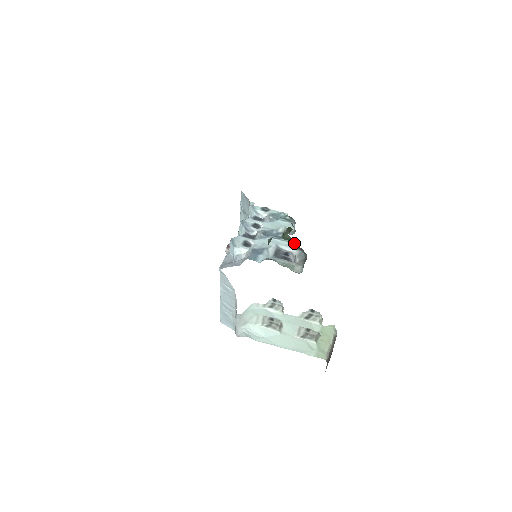
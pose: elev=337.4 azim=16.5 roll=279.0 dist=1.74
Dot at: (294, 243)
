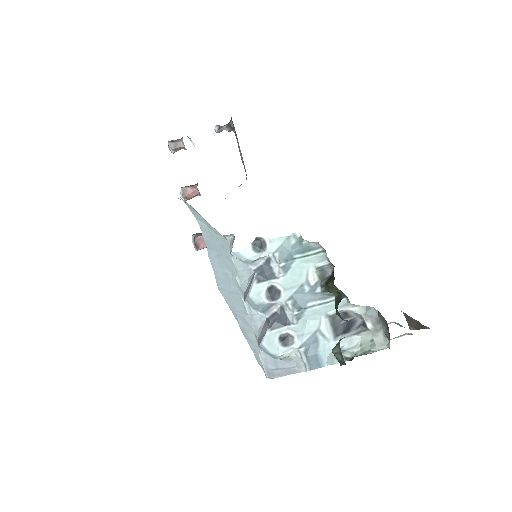
Dot at: occluded
